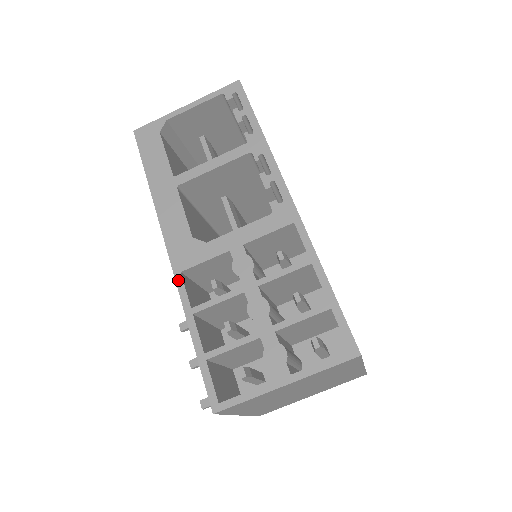
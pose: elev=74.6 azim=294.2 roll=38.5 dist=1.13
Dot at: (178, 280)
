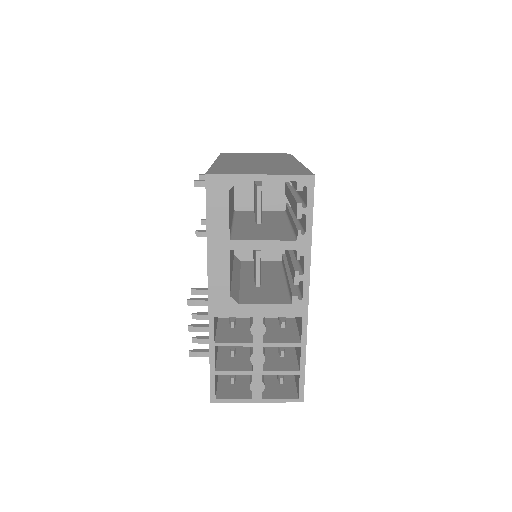
Dot at: (211, 321)
